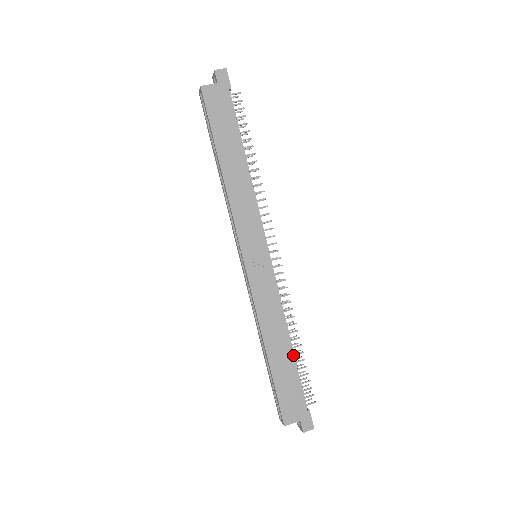
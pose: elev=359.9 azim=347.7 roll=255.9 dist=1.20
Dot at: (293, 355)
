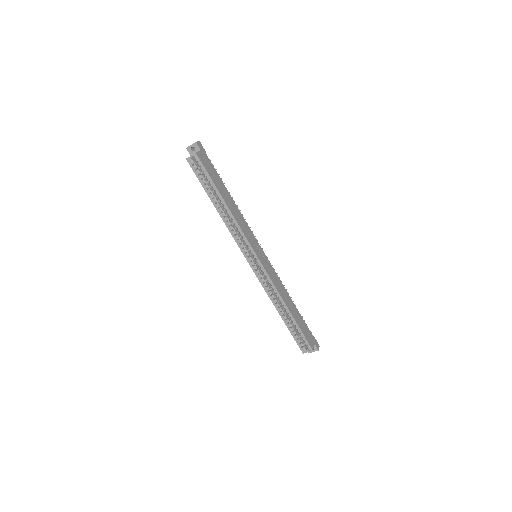
Dot at: occluded
